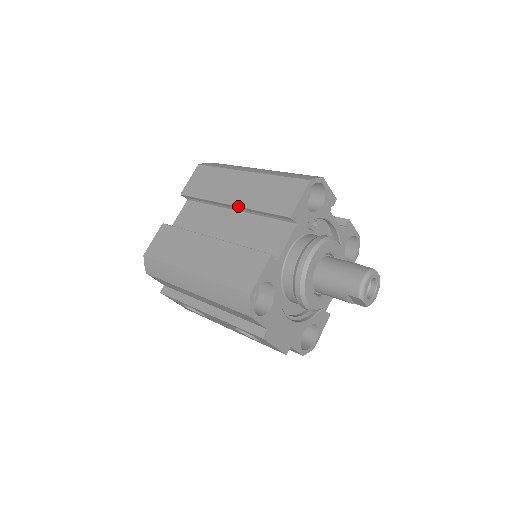
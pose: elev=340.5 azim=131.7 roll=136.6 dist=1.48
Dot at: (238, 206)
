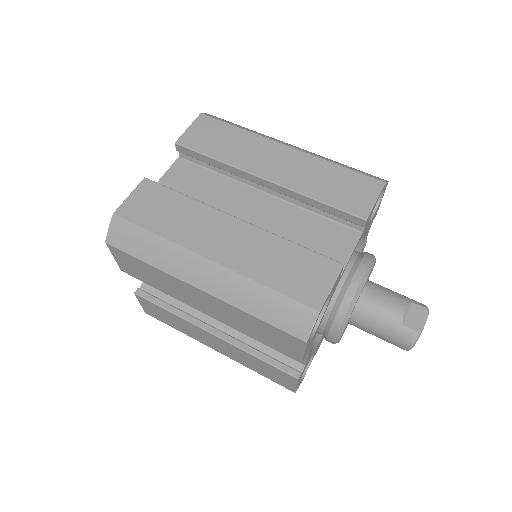
Dot at: occluded
